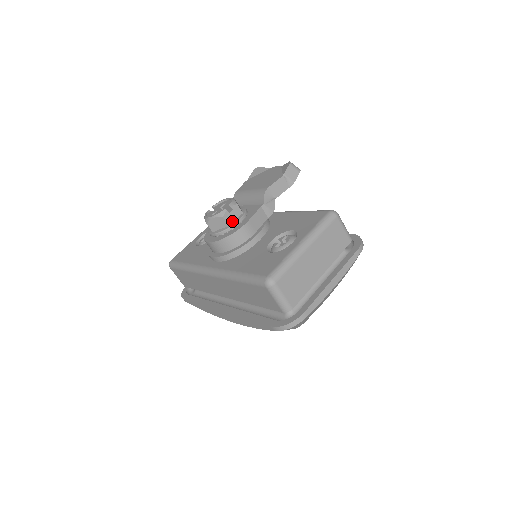
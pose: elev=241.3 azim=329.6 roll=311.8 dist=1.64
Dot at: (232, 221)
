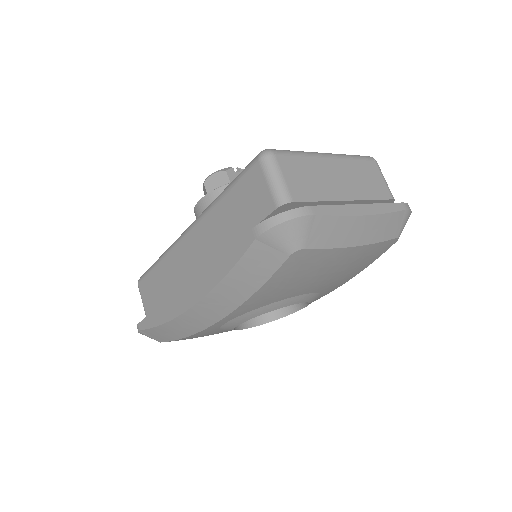
Dot at: occluded
